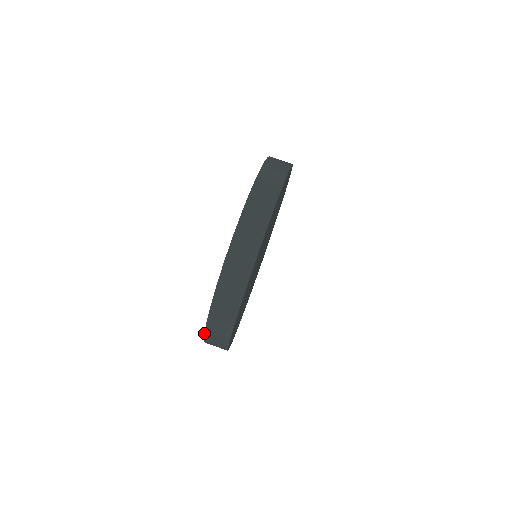
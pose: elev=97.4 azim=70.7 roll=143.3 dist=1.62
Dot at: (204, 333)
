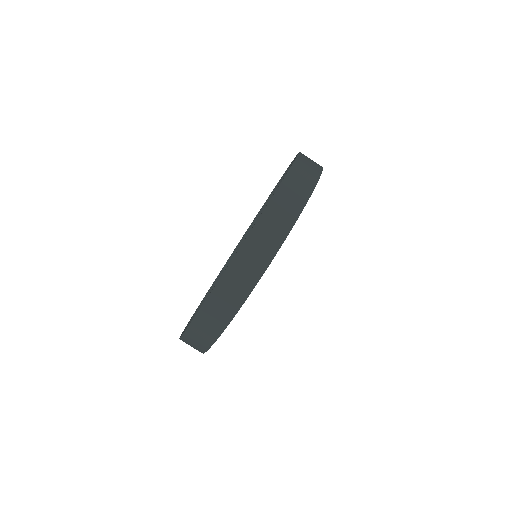
Dot at: occluded
